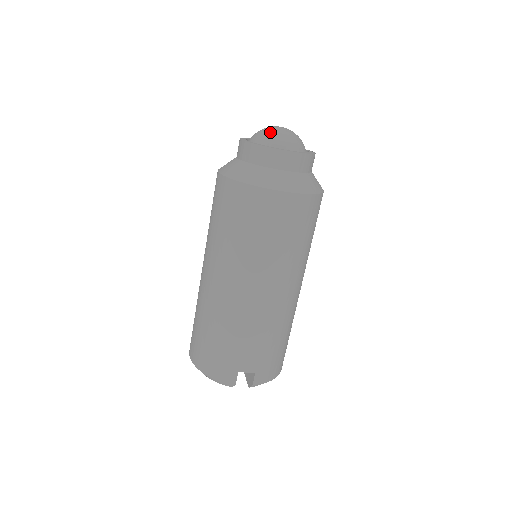
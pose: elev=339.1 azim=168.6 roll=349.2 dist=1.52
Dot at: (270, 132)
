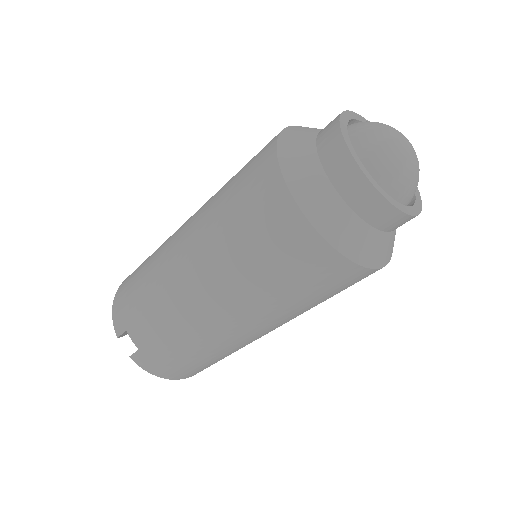
Dot at: (379, 131)
